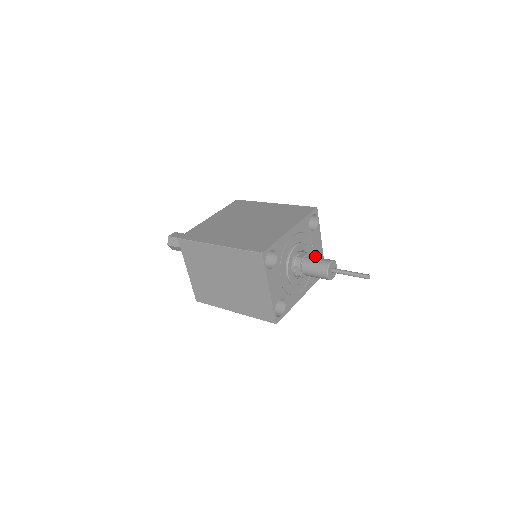
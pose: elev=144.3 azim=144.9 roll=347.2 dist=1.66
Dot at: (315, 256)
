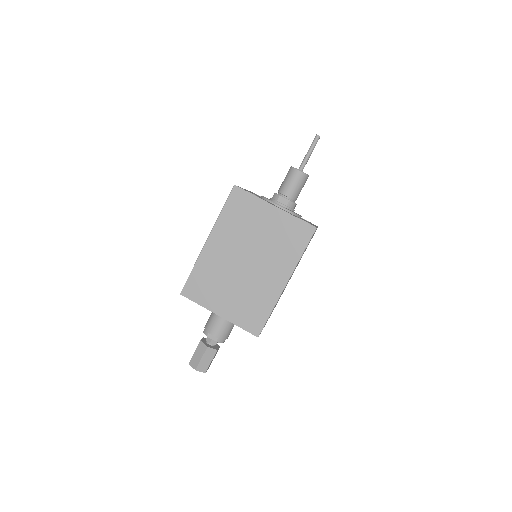
Dot at: occluded
